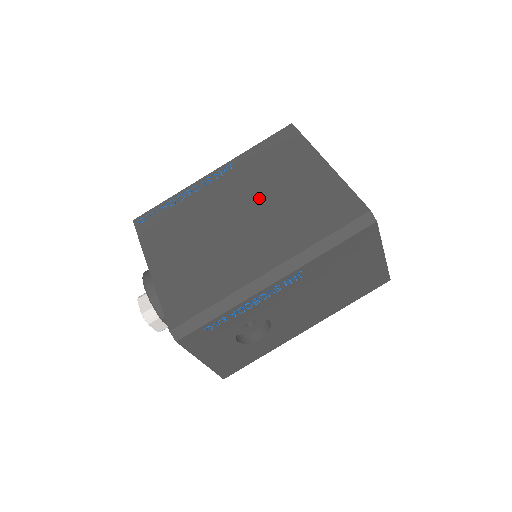
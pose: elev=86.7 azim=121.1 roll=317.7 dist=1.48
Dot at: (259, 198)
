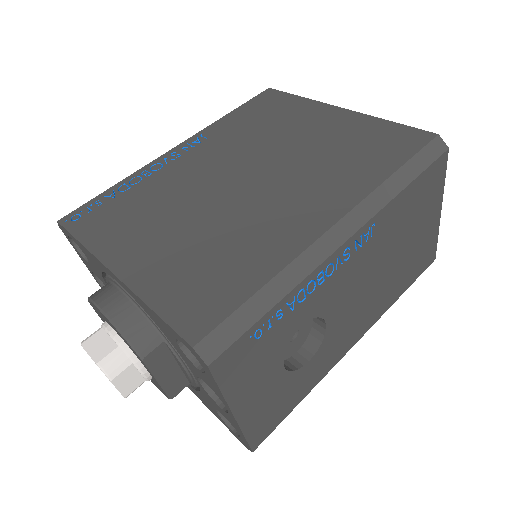
Dot at: (266, 155)
